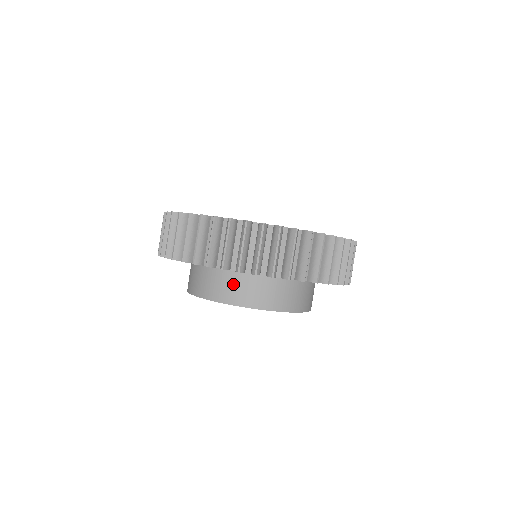
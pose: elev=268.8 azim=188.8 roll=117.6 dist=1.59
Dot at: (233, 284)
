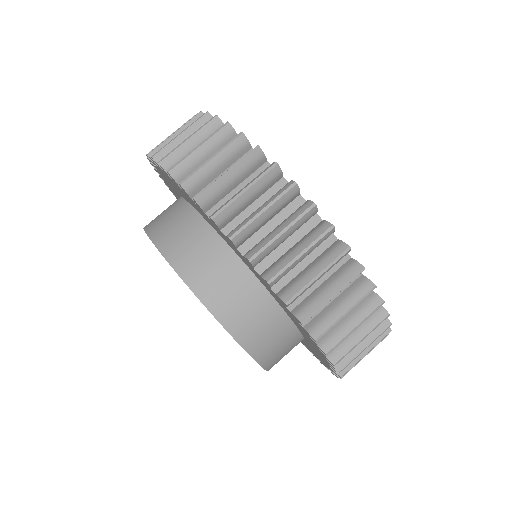
Dot at: (188, 235)
